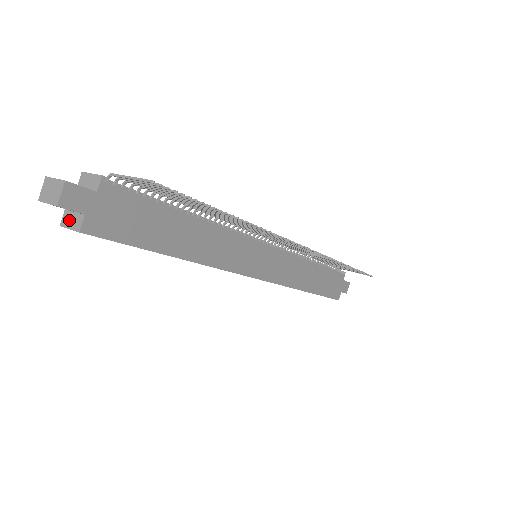
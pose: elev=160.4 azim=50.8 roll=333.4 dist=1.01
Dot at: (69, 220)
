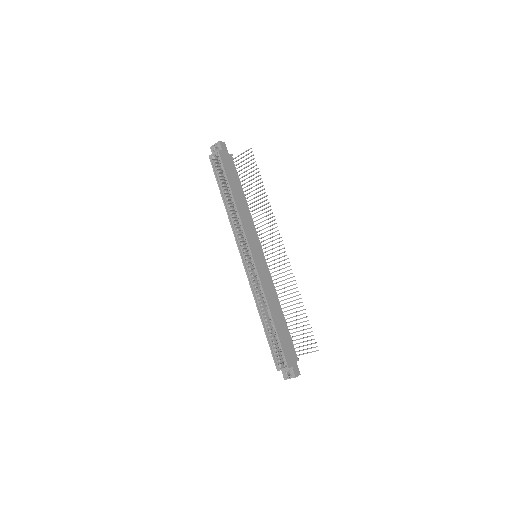
Dot at: (214, 154)
